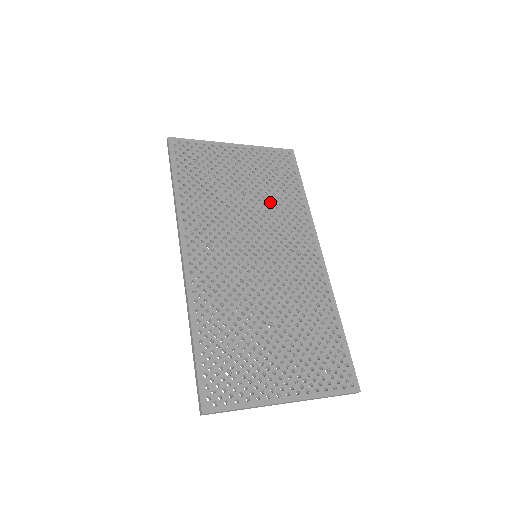
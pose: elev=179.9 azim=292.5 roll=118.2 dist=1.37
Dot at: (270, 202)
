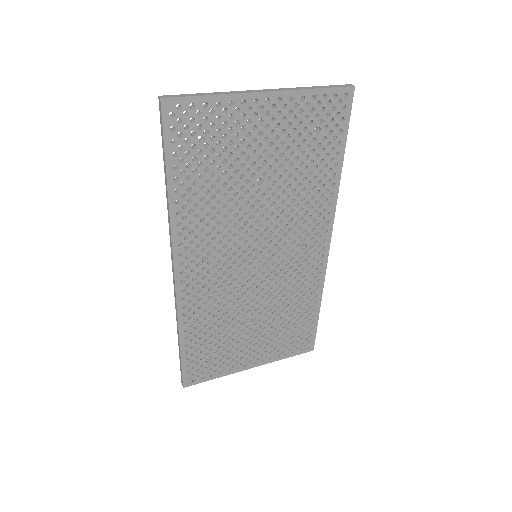
Dot at: (291, 188)
